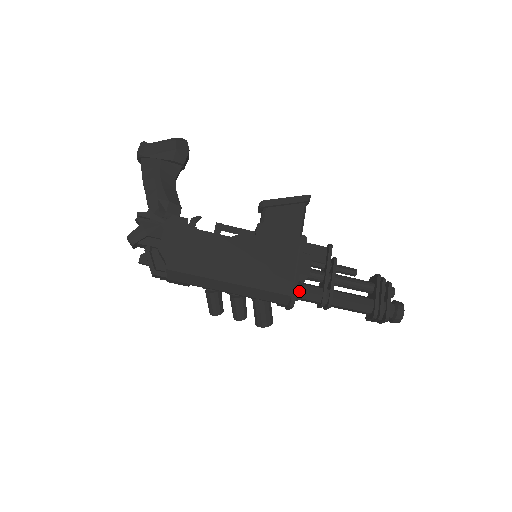
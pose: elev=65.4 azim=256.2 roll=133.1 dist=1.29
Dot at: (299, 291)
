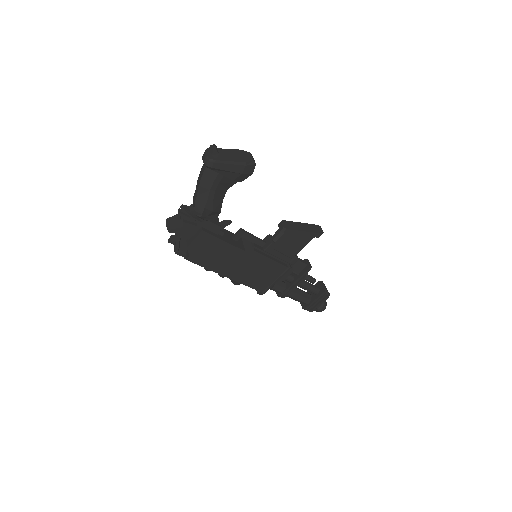
Dot at: occluded
